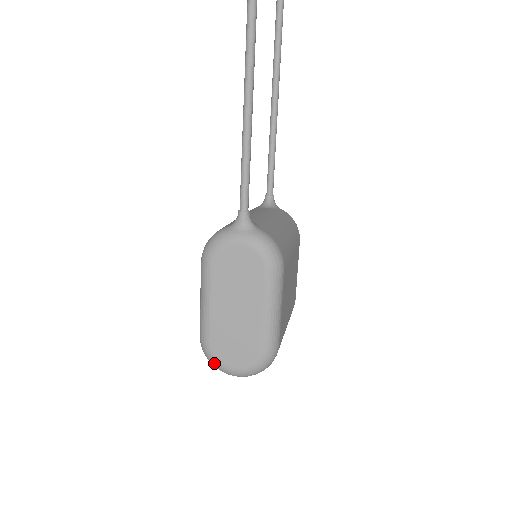
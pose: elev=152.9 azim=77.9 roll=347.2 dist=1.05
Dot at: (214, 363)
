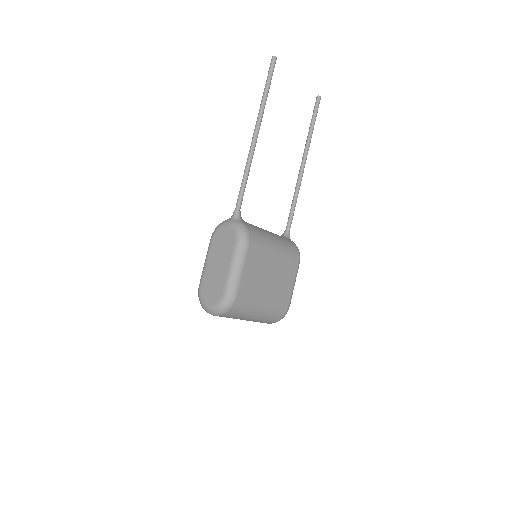
Dot at: (200, 301)
